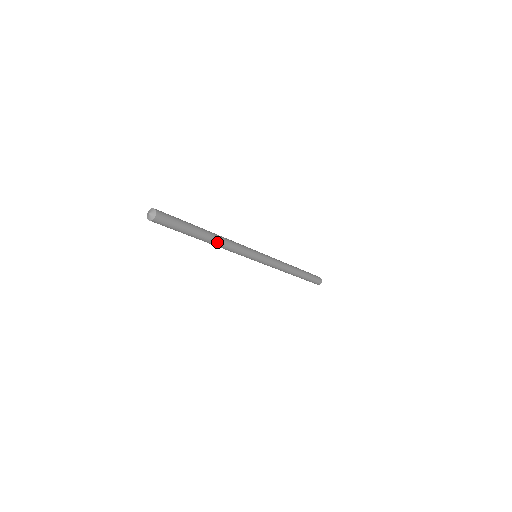
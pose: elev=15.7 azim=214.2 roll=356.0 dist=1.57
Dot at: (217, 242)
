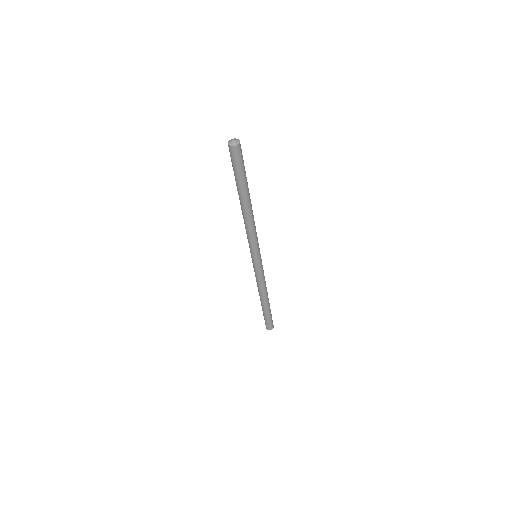
Dot at: (249, 213)
